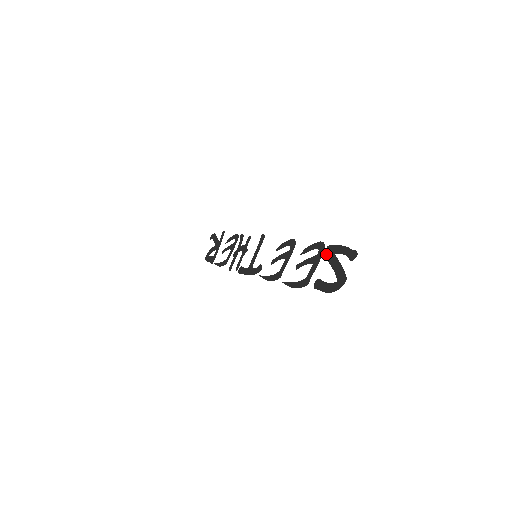
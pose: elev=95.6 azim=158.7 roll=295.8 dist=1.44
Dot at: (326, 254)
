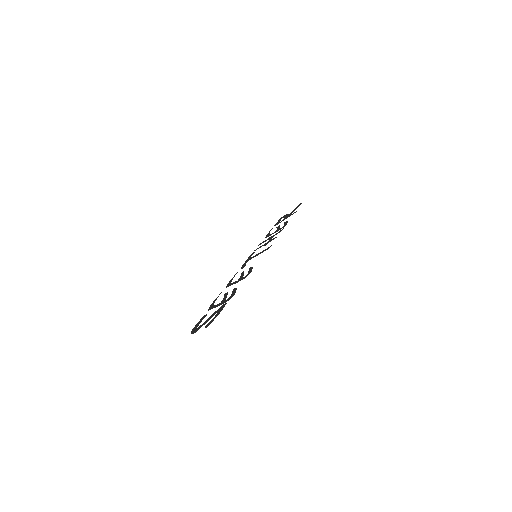
Dot at: (221, 306)
